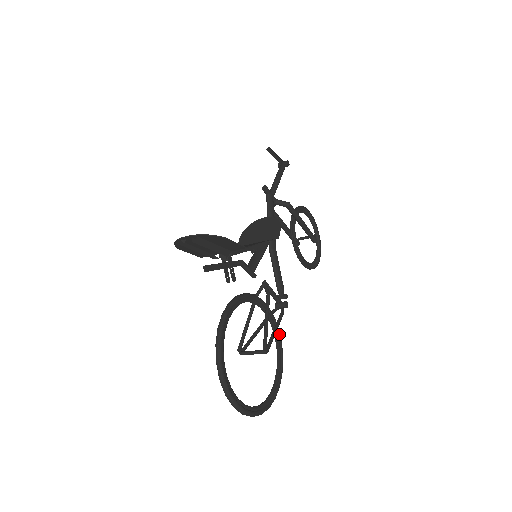
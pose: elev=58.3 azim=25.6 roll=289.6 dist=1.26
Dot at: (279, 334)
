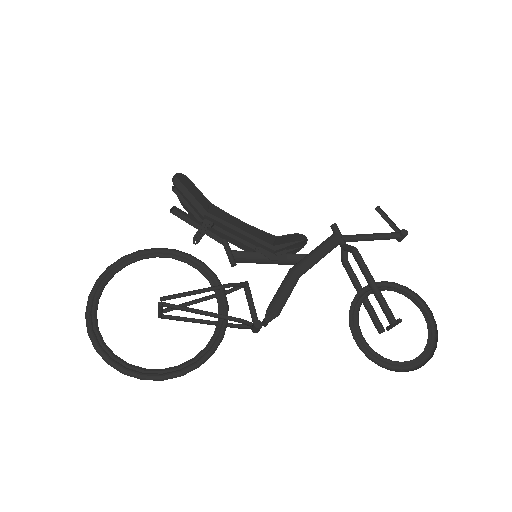
Dot at: (218, 338)
